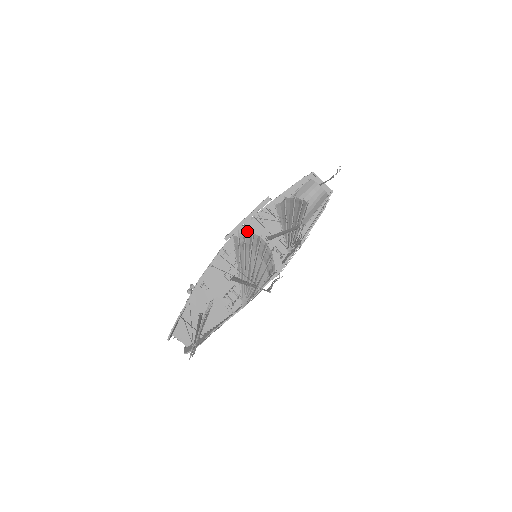
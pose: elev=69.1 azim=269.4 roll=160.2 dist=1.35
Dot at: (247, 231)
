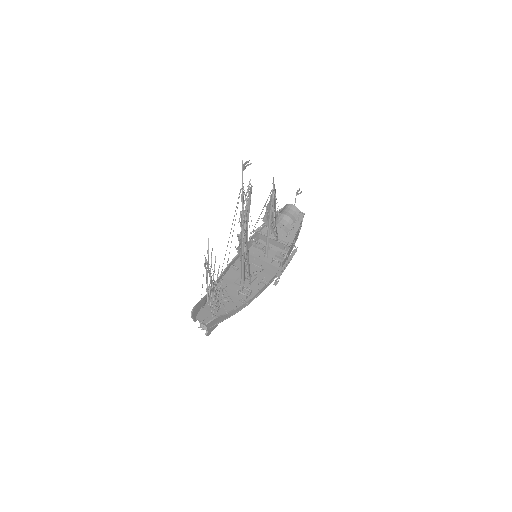
Dot at: (249, 254)
